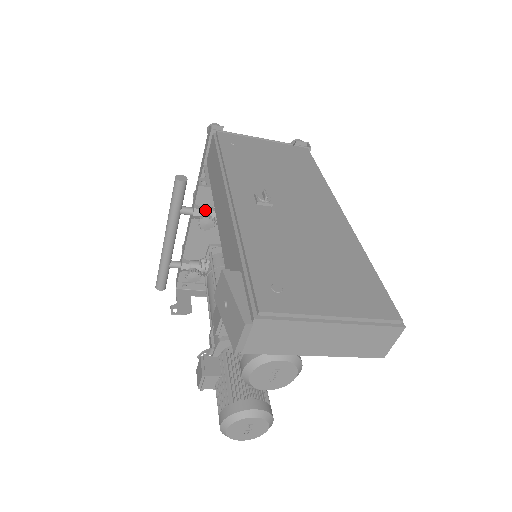
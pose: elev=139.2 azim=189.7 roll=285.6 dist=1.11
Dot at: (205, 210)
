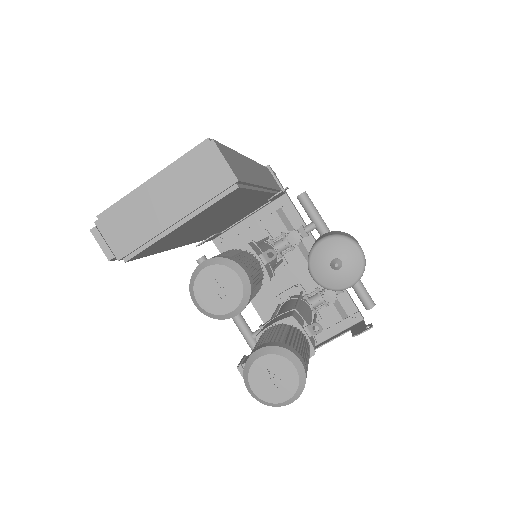
Dot at: occluded
